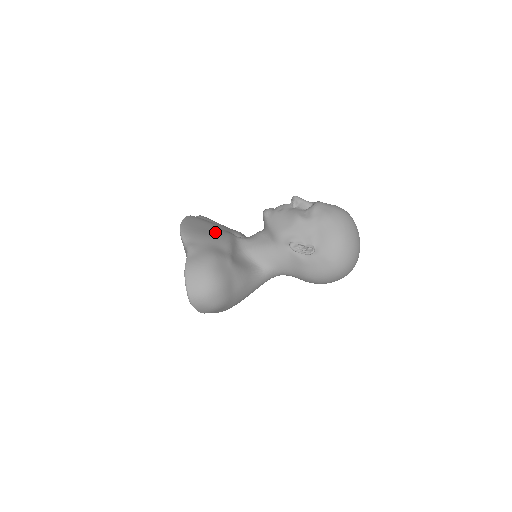
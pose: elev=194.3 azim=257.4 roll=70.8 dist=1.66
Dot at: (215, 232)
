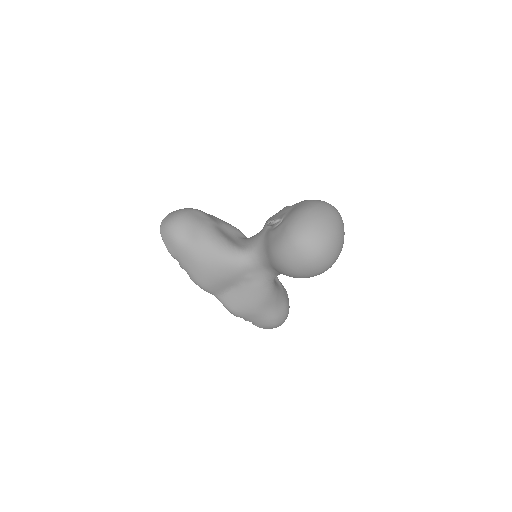
Dot at: occluded
